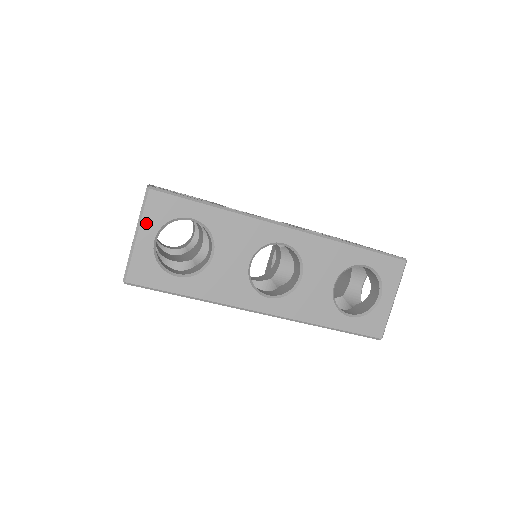
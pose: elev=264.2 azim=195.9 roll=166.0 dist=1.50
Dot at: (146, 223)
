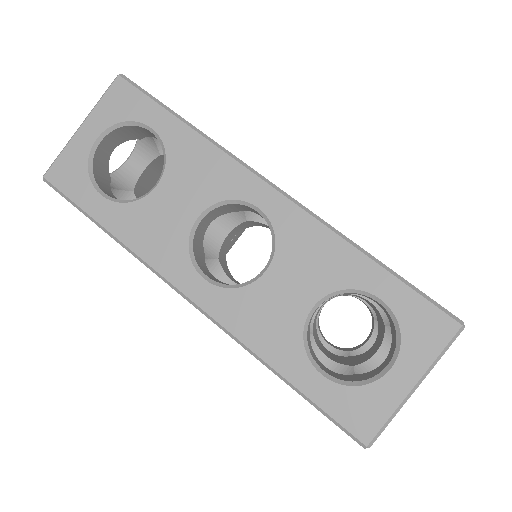
Dot at: (97, 115)
